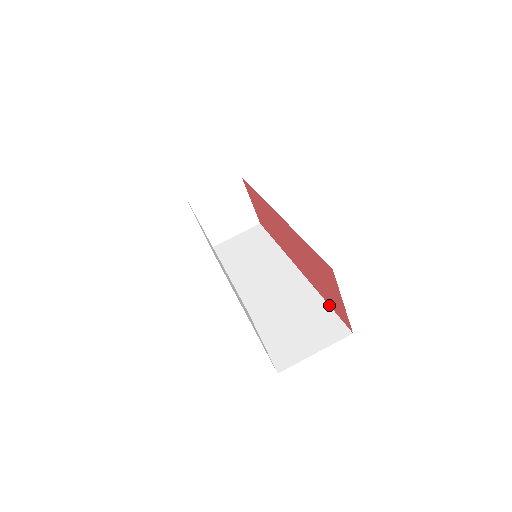
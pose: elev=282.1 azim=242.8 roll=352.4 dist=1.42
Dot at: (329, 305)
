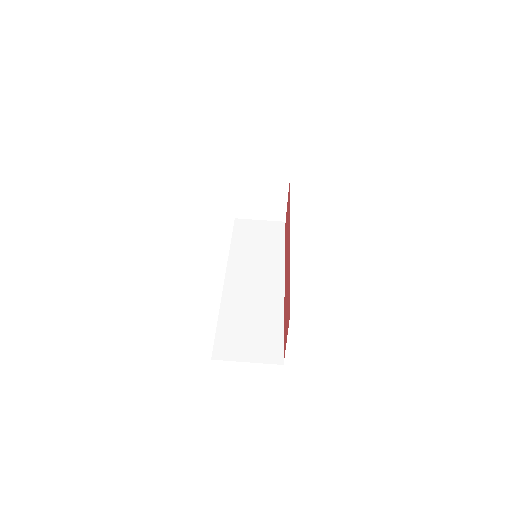
Dot at: occluded
